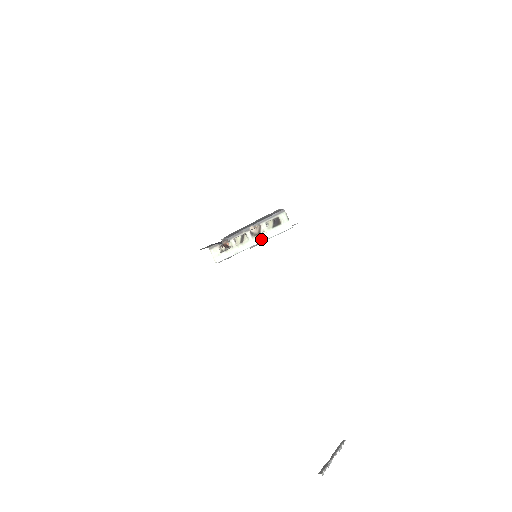
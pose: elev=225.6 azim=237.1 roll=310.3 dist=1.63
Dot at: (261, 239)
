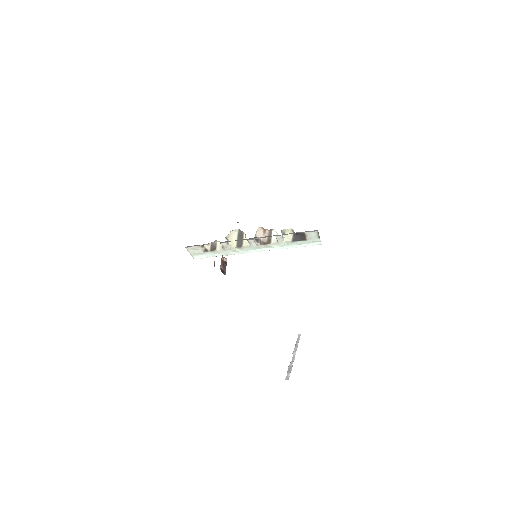
Dot at: (270, 248)
